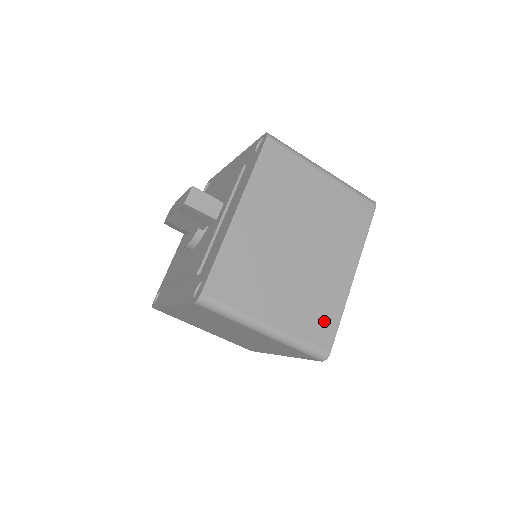
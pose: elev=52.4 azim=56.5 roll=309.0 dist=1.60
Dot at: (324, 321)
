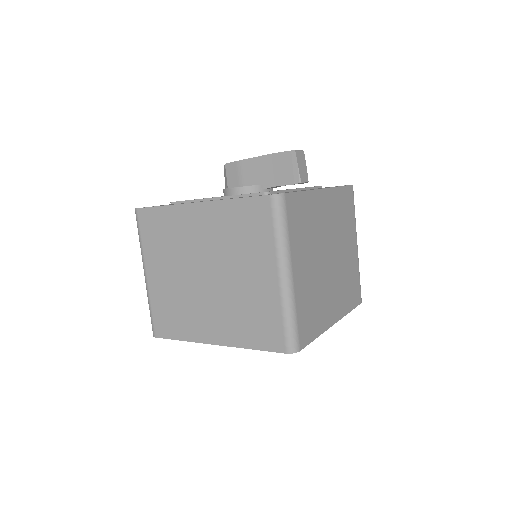
Dot at: (311, 323)
